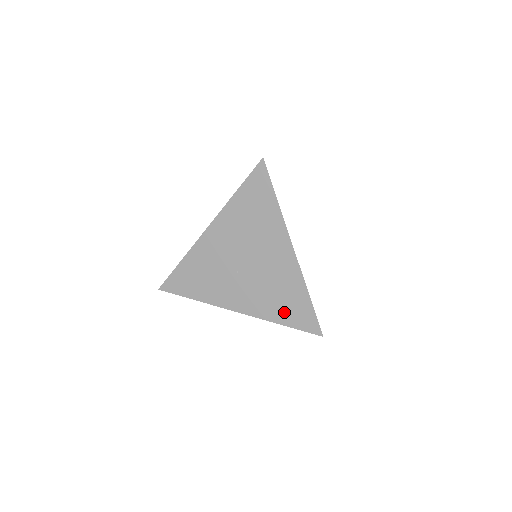
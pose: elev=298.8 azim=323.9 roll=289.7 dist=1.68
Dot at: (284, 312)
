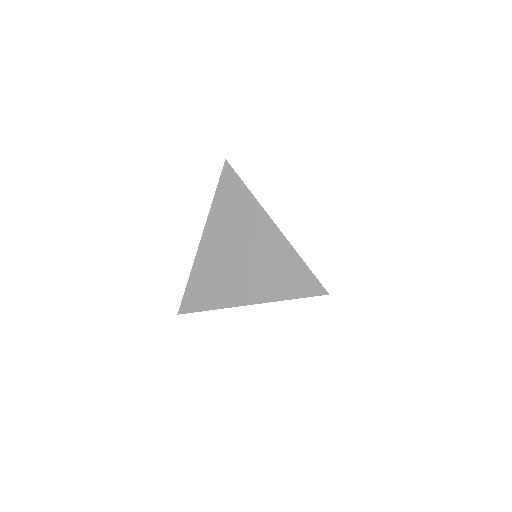
Dot at: (286, 286)
